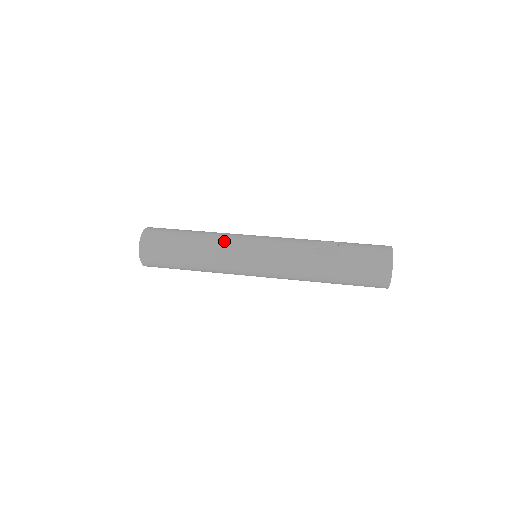
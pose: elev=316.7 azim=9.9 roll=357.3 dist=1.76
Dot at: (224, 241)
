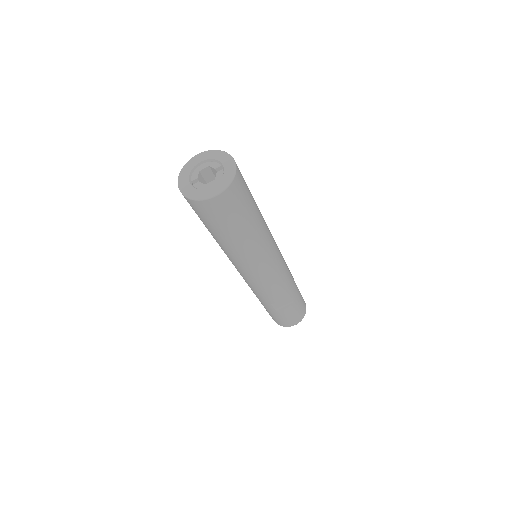
Dot at: (250, 261)
